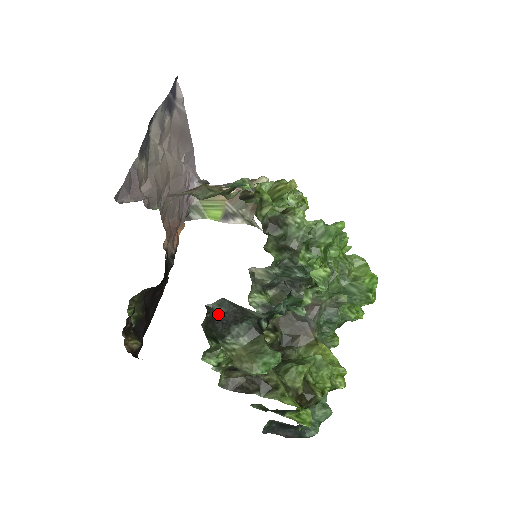
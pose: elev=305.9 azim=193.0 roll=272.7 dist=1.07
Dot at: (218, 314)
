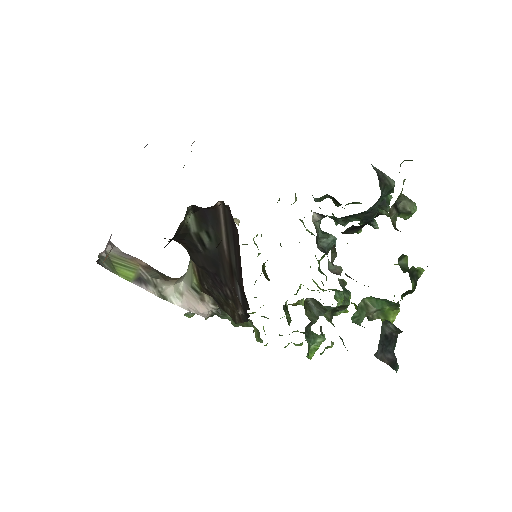
Dot at: occluded
